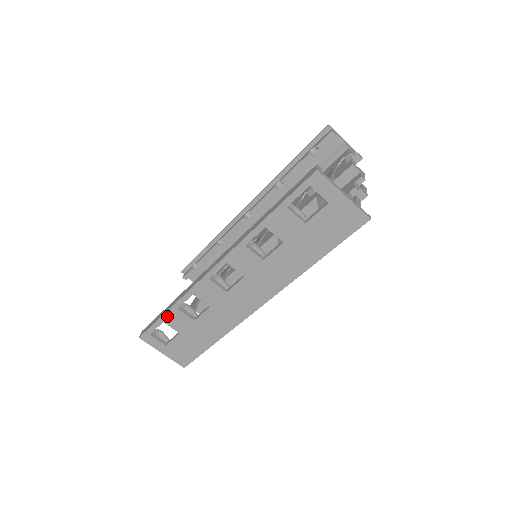
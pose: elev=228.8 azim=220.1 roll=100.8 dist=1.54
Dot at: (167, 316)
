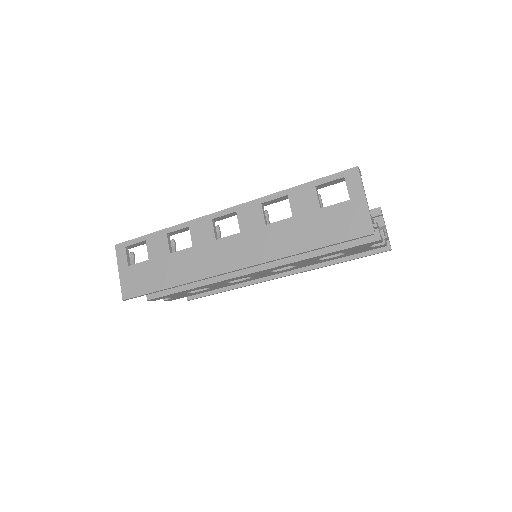
Dot at: (153, 236)
